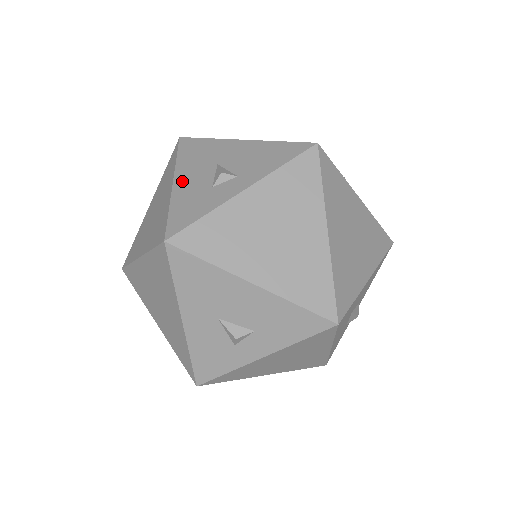
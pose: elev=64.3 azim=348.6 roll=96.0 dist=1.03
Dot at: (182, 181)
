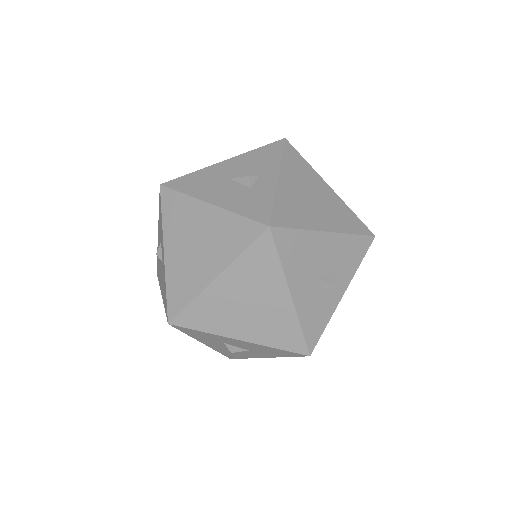
Dot at: (217, 199)
